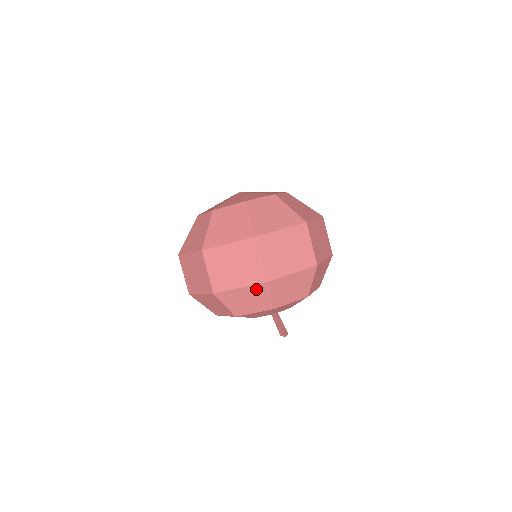
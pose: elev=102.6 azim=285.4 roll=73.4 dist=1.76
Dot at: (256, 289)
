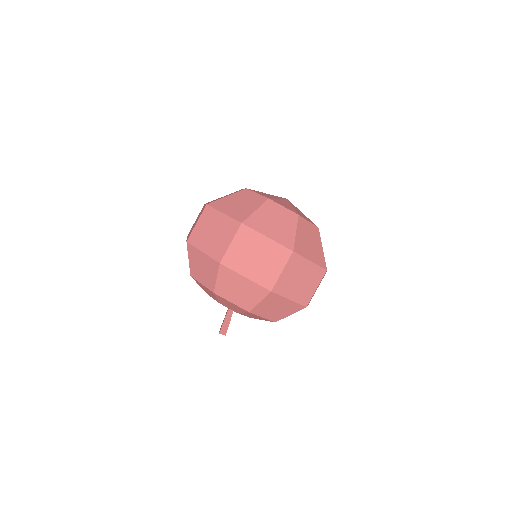
Dot at: (211, 263)
